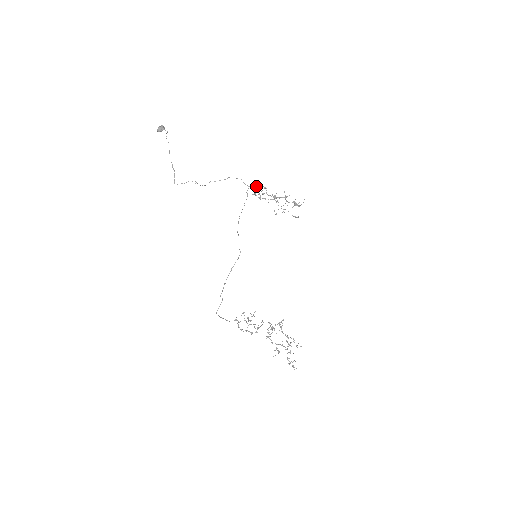
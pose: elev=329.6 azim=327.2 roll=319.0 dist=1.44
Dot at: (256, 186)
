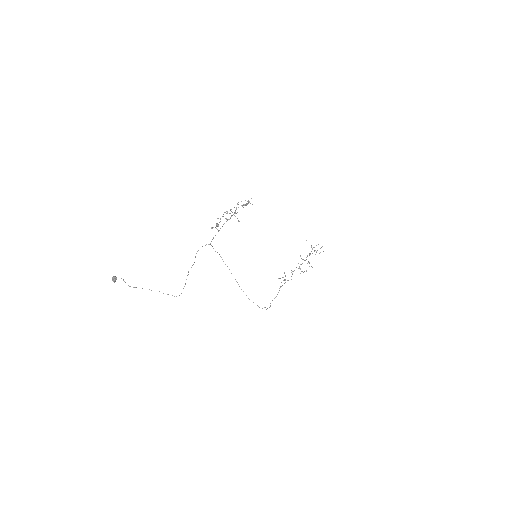
Dot at: (213, 238)
